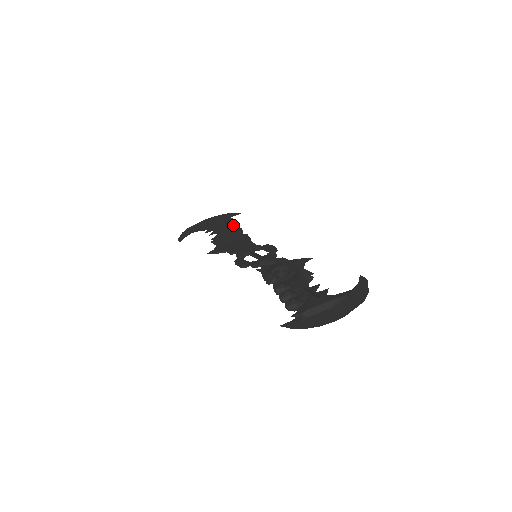
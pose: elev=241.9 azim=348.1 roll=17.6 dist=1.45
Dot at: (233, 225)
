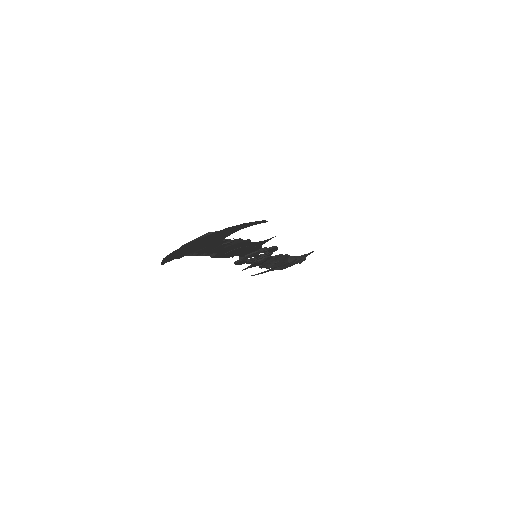
Dot at: occluded
